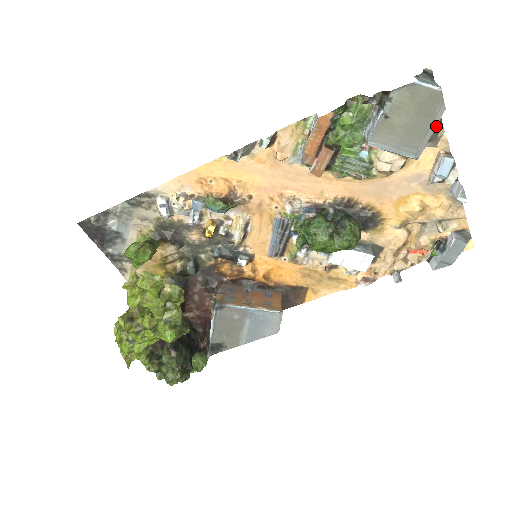
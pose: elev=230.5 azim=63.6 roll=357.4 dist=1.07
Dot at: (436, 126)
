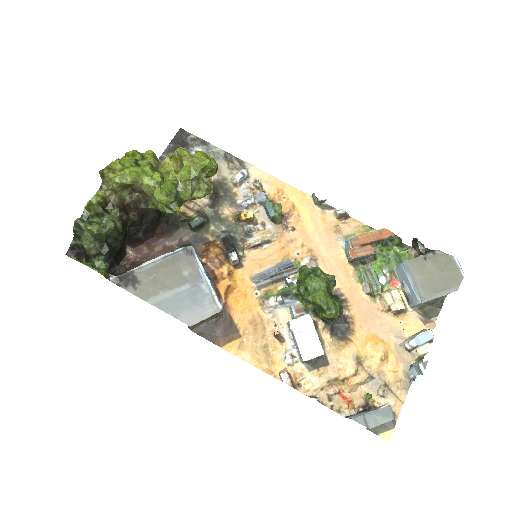
Dot at: (446, 294)
